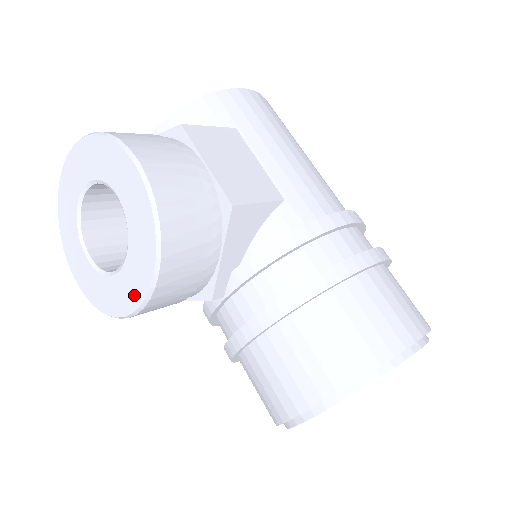
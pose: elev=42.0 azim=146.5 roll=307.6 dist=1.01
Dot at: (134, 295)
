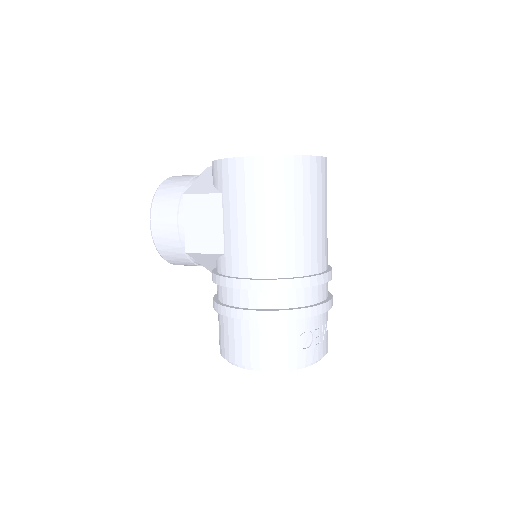
Dot at: occluded
